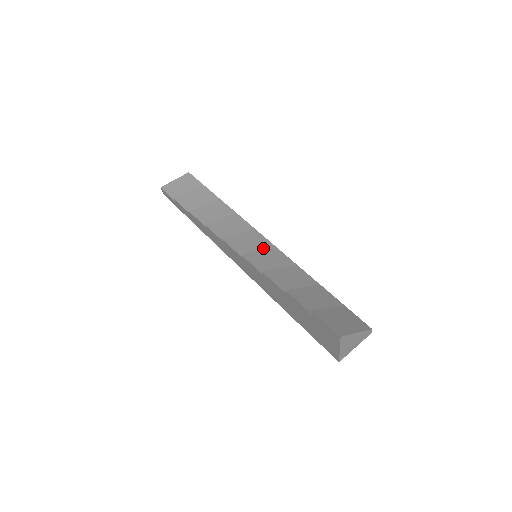
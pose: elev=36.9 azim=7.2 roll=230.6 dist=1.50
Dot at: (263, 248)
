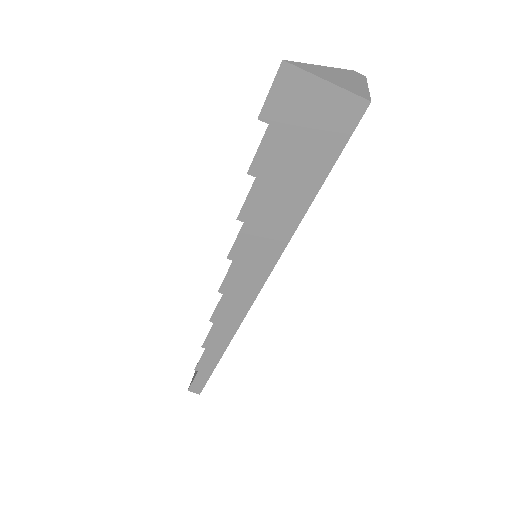
Dot at: occluded
